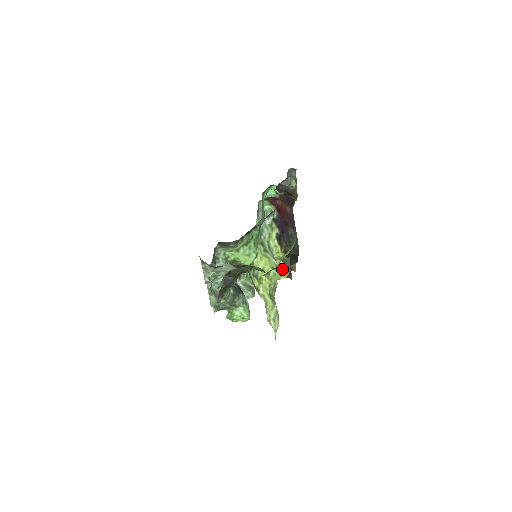
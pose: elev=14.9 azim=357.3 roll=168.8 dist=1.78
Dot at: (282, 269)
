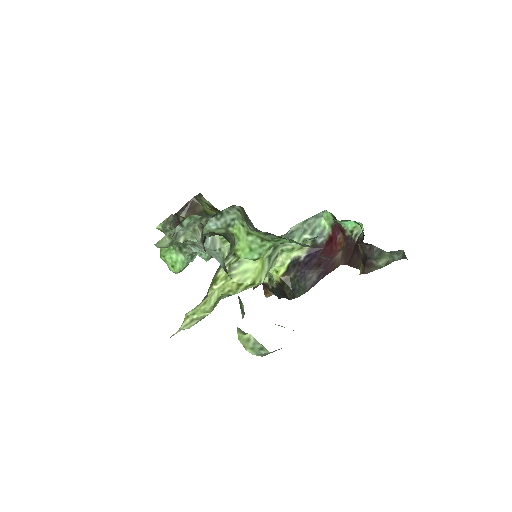
Dot at: (262, 348)
